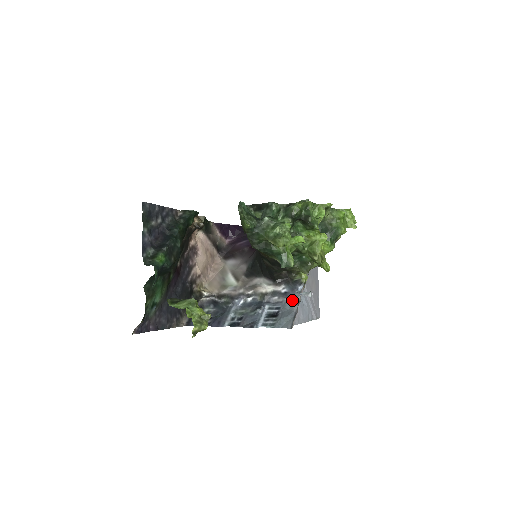
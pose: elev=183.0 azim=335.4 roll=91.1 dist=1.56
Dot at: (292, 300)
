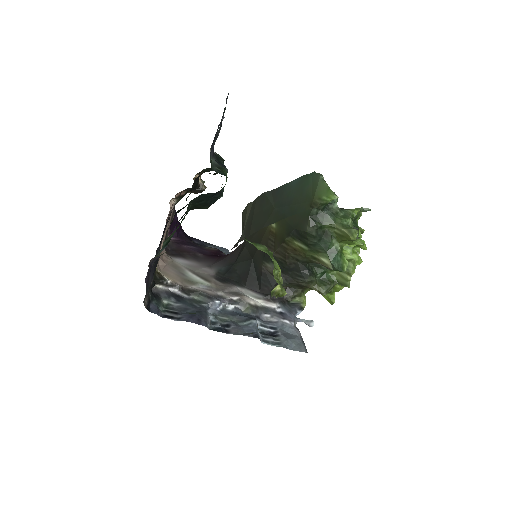
Dot at: (291, 323)
